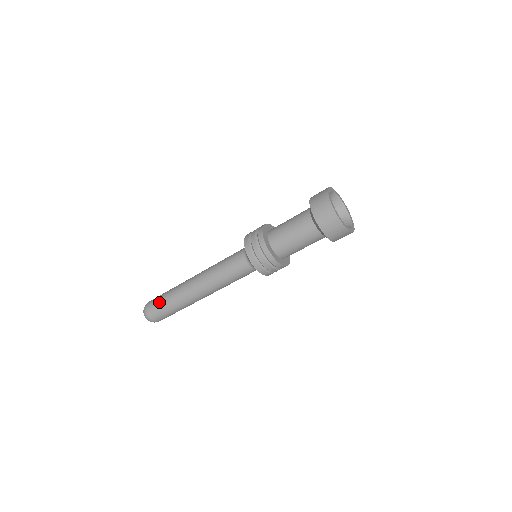
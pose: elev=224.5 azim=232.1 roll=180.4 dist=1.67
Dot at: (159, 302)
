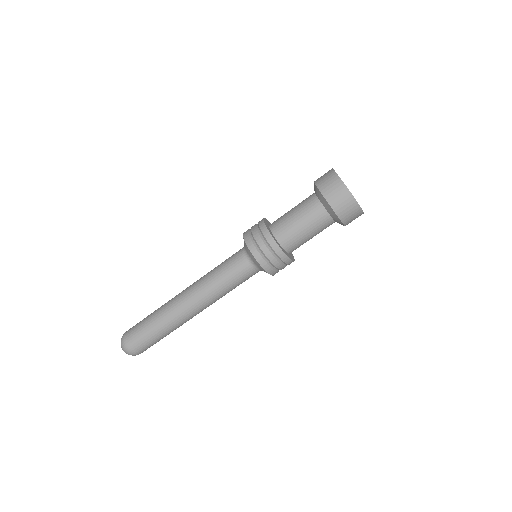
Dot at: (144, 334)
